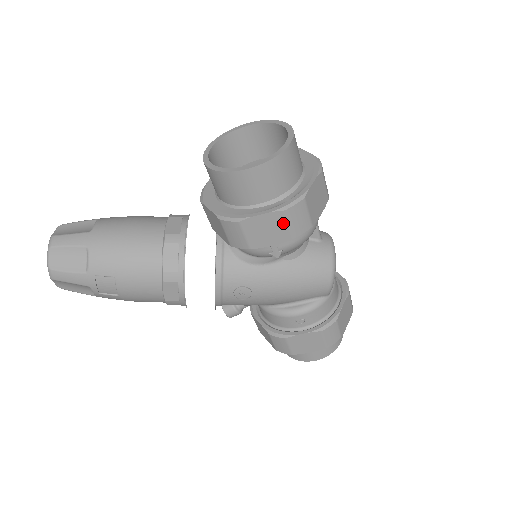
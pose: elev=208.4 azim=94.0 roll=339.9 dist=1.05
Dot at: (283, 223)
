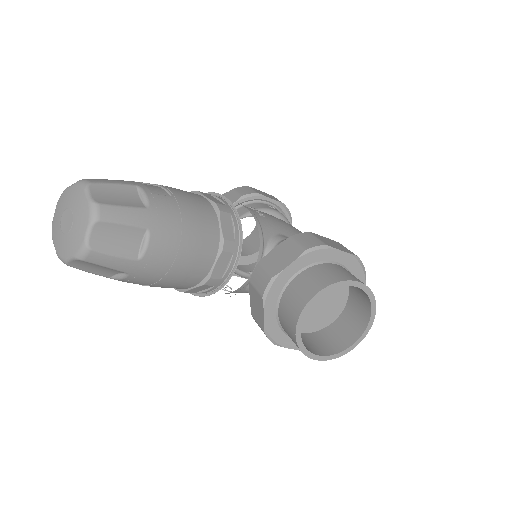
Dot at: occluded
